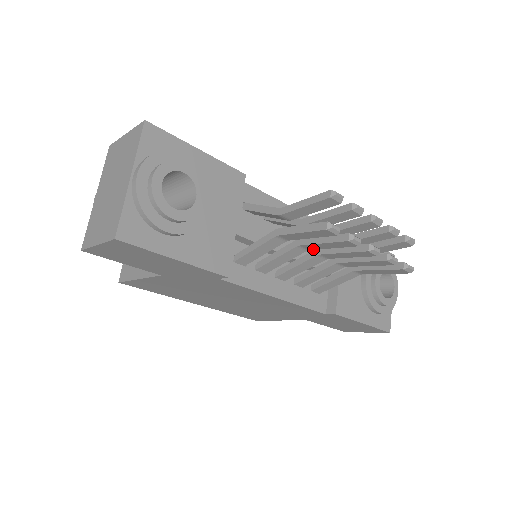
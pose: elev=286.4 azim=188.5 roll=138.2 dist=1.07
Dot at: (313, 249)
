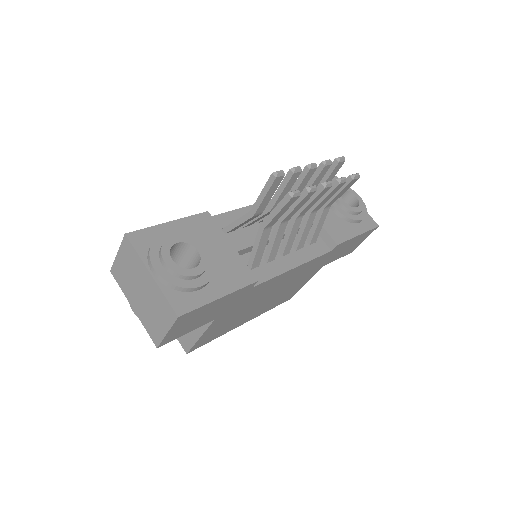
Dot at: occluded
